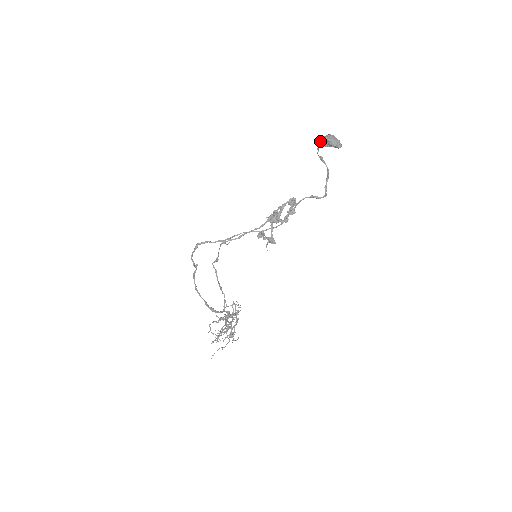
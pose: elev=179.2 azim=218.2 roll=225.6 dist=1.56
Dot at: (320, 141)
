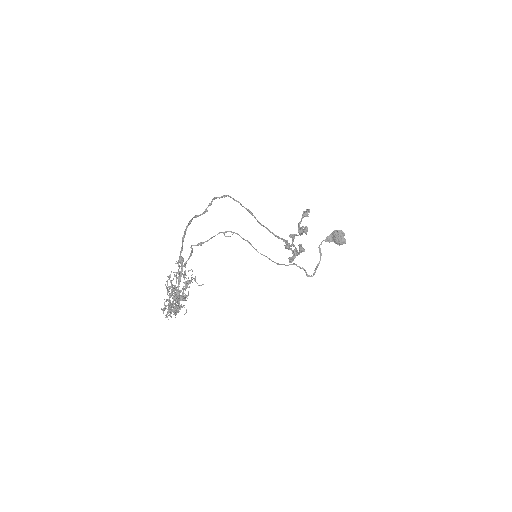
Dot at: (326, 238)
